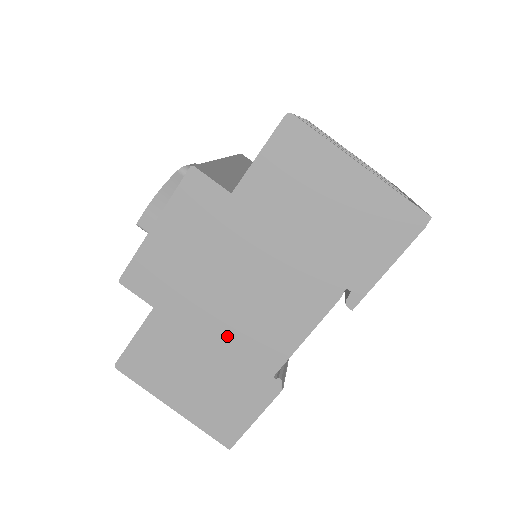
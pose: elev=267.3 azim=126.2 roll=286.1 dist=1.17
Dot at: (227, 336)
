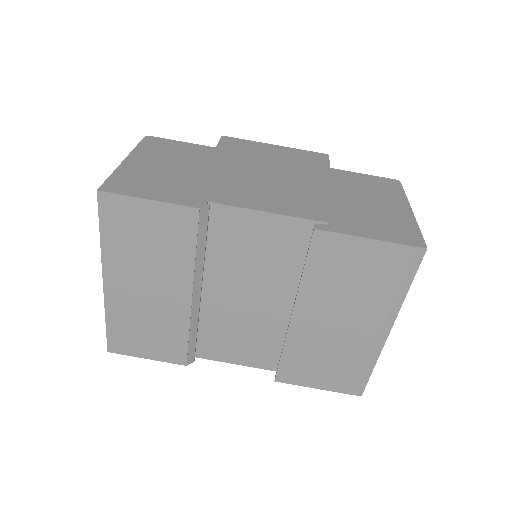
Dot at: (225, 176)
